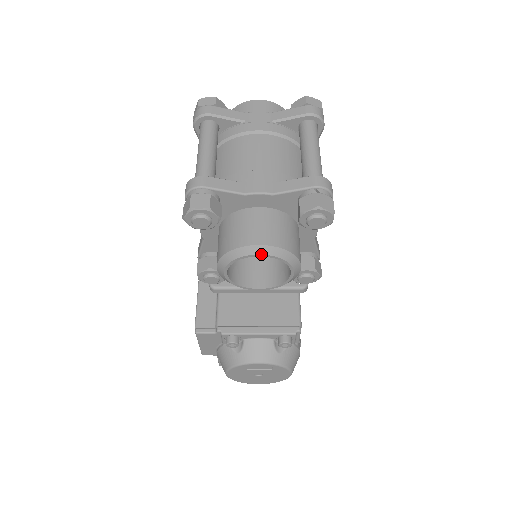
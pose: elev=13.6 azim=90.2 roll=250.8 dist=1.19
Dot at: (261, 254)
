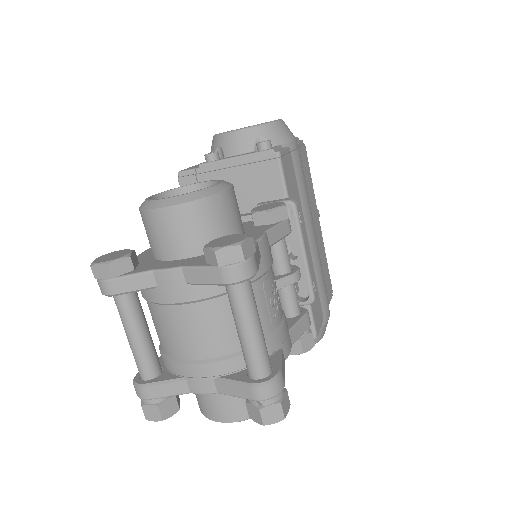
Dot at: (231, 422)
